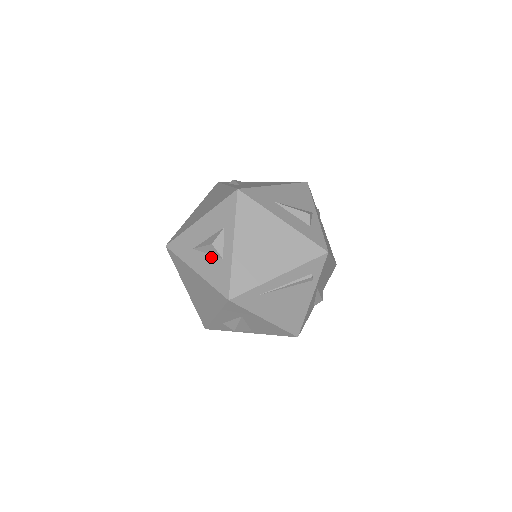
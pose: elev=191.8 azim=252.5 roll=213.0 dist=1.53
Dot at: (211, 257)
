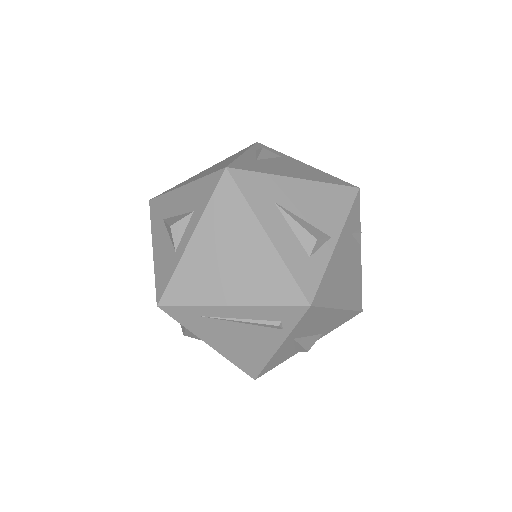
Dot at: (169, 241)
